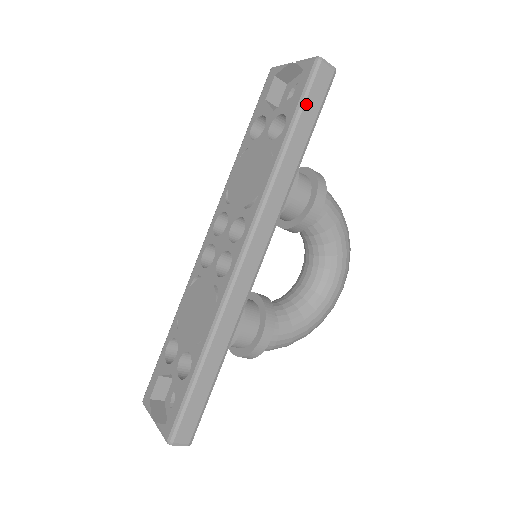
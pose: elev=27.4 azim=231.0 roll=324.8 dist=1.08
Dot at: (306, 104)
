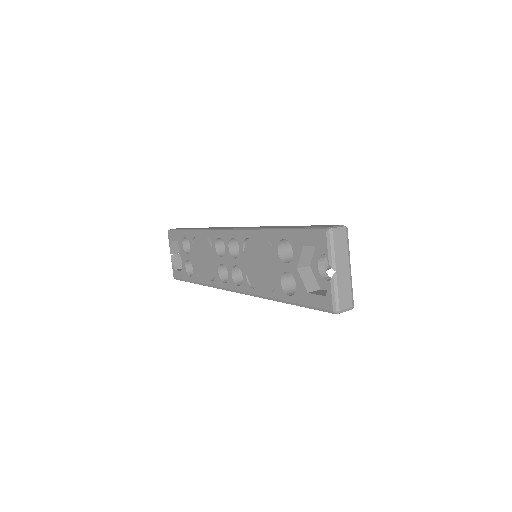
Dot at: (309, 308)
